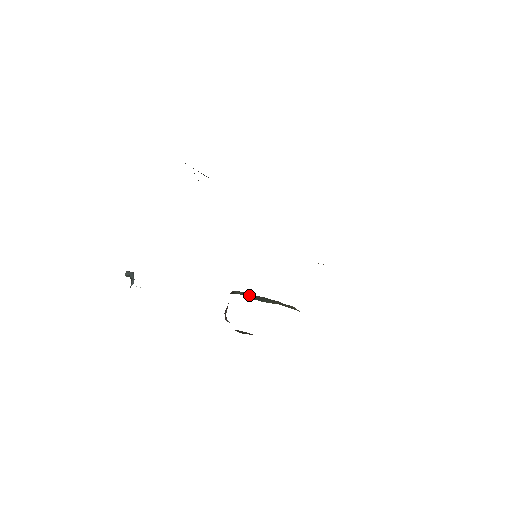
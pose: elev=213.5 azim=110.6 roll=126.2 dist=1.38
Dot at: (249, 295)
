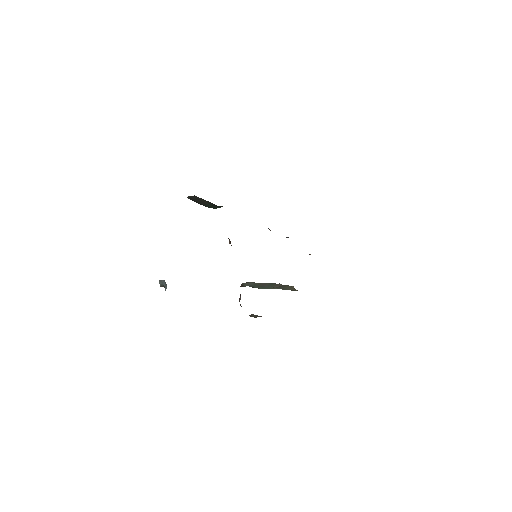
Dot at: (256, 284)
